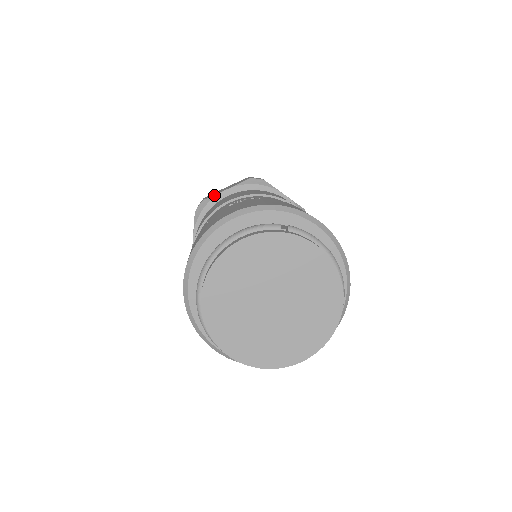
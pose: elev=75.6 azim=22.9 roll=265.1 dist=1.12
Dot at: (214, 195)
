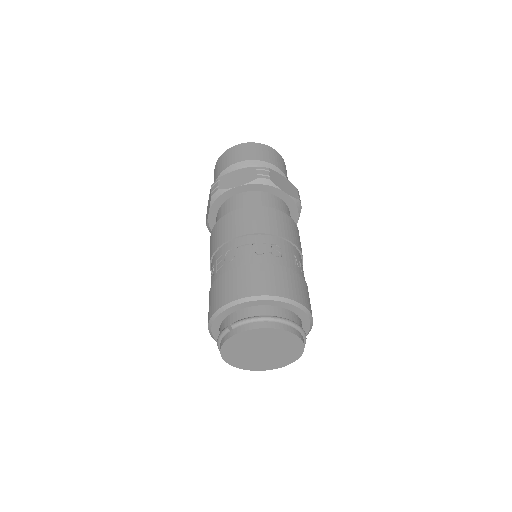
Dot at: (207, 221)
